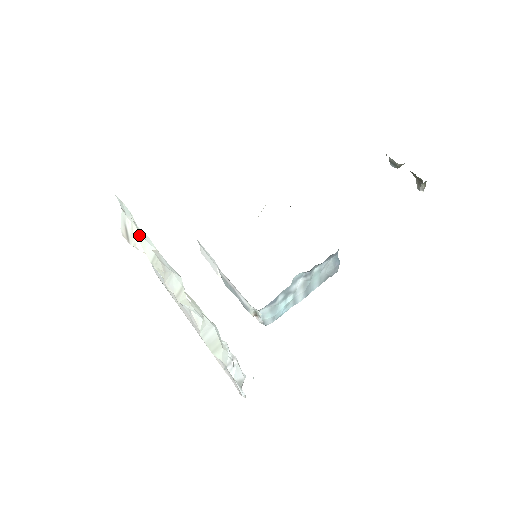
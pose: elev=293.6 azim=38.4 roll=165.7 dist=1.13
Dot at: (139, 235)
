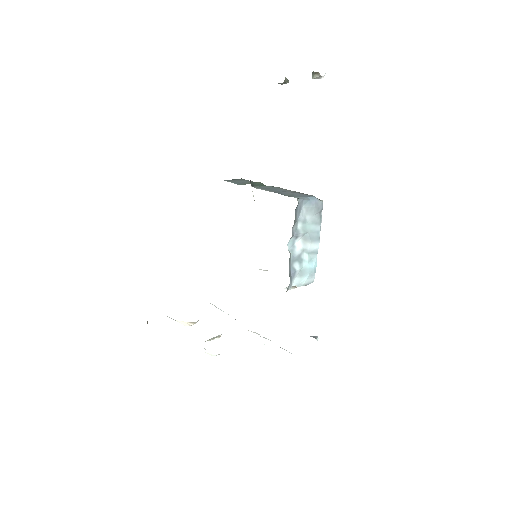
Dot at: occluded
